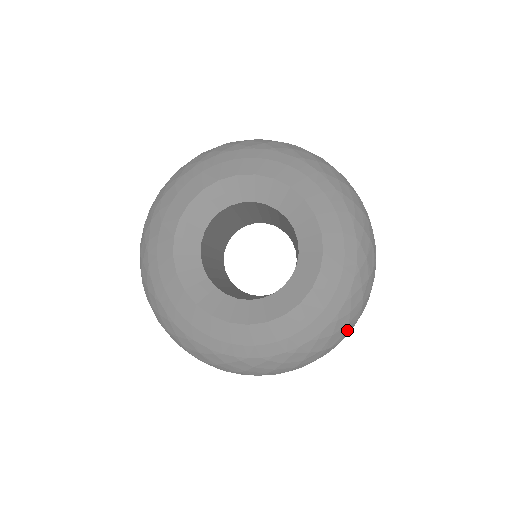
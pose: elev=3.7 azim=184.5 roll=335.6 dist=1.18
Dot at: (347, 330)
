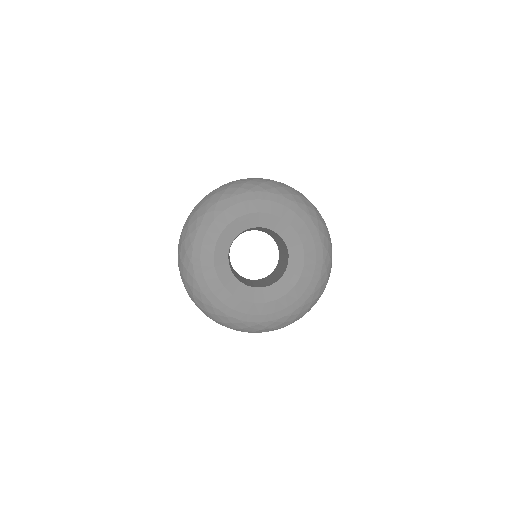
Dot at: (292, 322)
